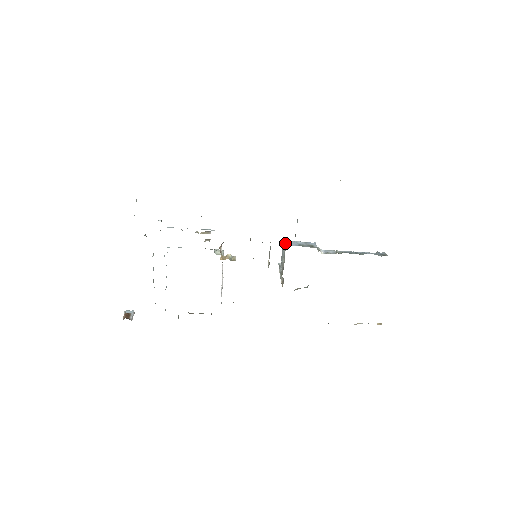
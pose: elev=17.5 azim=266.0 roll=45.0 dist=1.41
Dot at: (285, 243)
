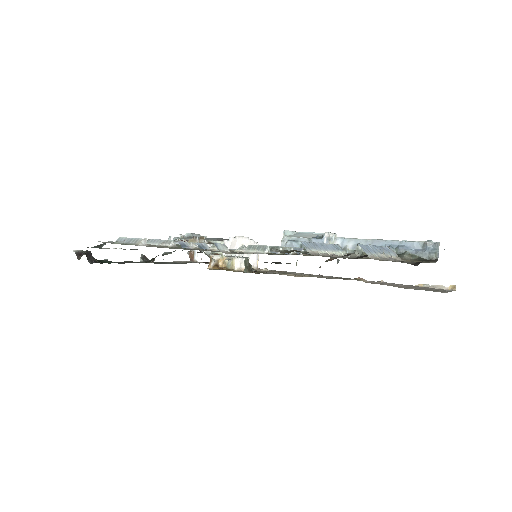
Dot at: occluded
